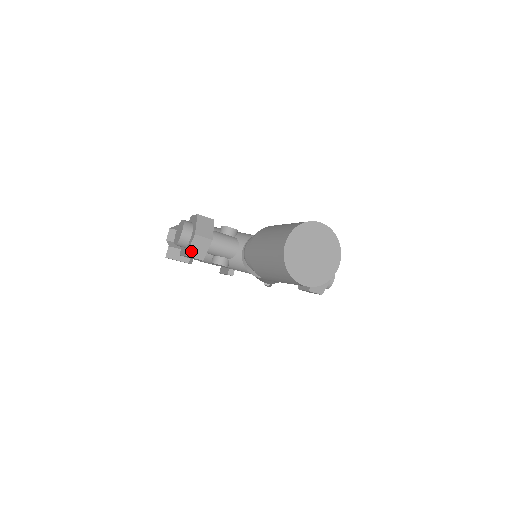
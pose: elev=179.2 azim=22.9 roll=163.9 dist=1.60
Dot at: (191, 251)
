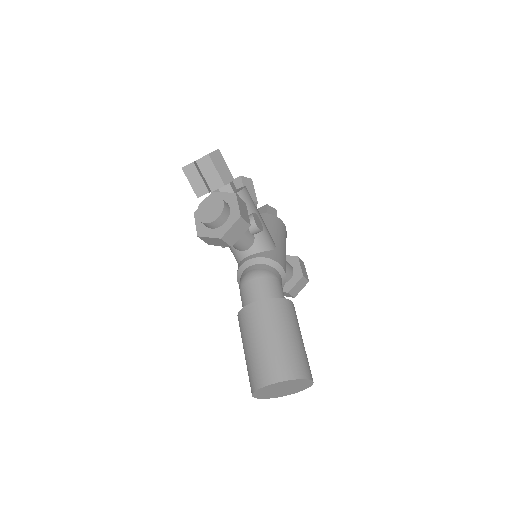
Dot at: (205, 238)
